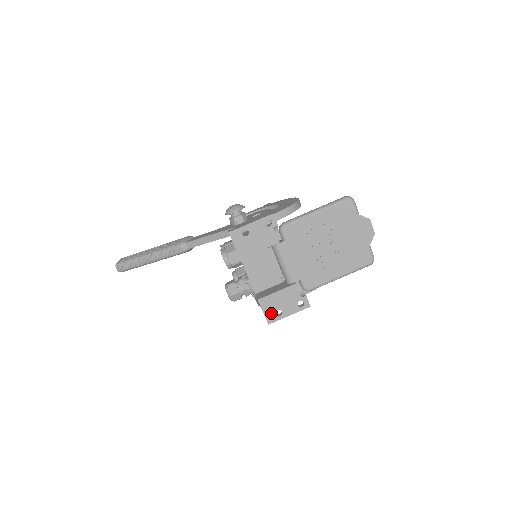
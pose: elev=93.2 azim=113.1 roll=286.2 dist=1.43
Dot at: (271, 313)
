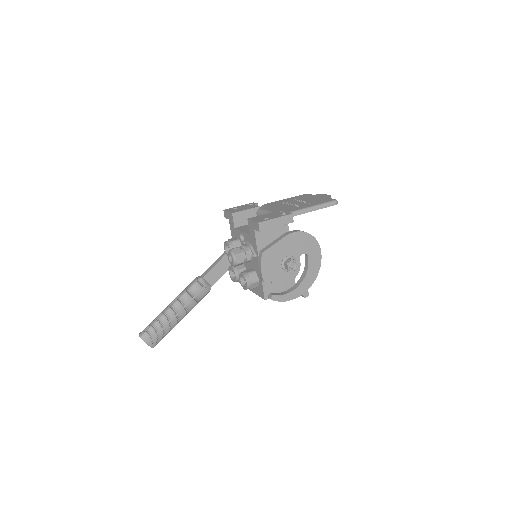
Dot at: (260, 220)
